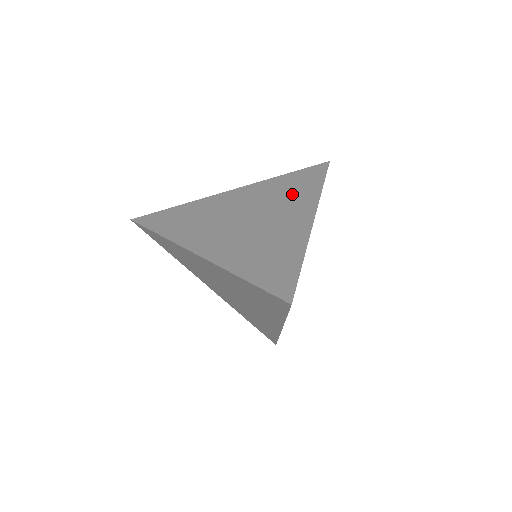
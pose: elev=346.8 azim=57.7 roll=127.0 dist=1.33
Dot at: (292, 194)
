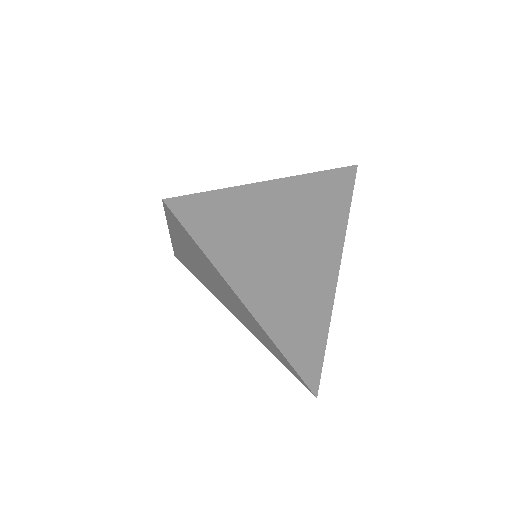
Dot at: occluded
